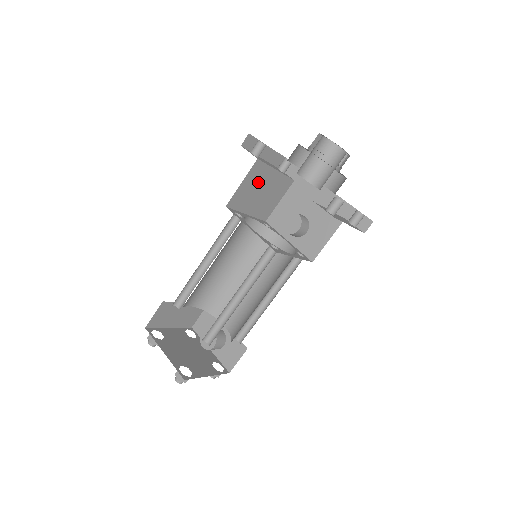
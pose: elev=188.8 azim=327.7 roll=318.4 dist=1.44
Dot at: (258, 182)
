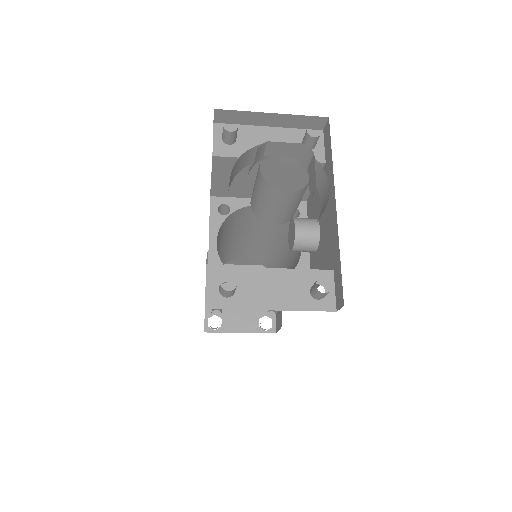
Dot at: (244, 173)
